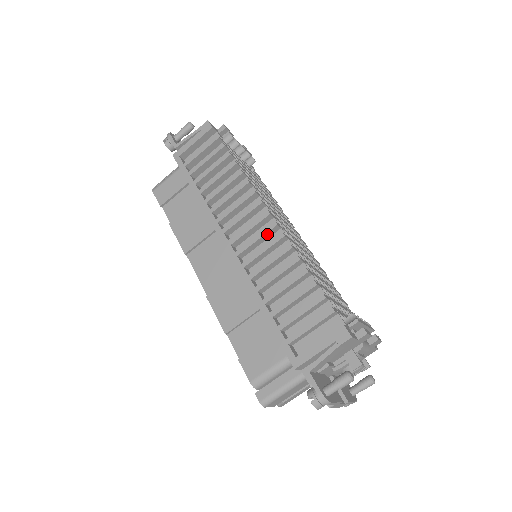
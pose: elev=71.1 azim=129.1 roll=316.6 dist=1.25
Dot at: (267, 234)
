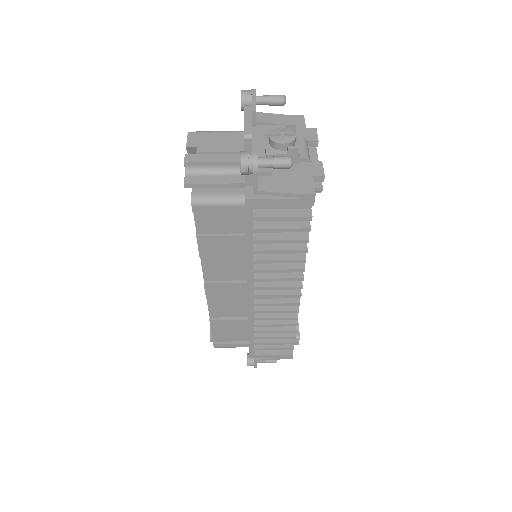
Dot at: occluded
